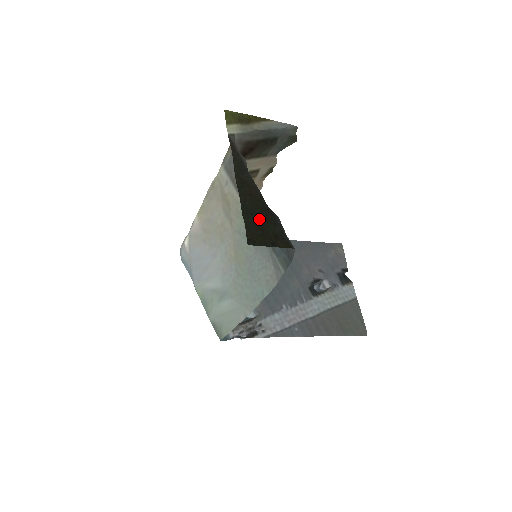
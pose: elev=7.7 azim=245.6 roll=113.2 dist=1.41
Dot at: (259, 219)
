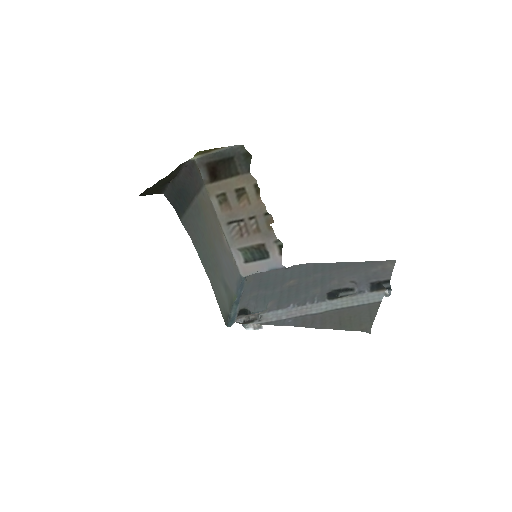
Dot at: (157, 186)
